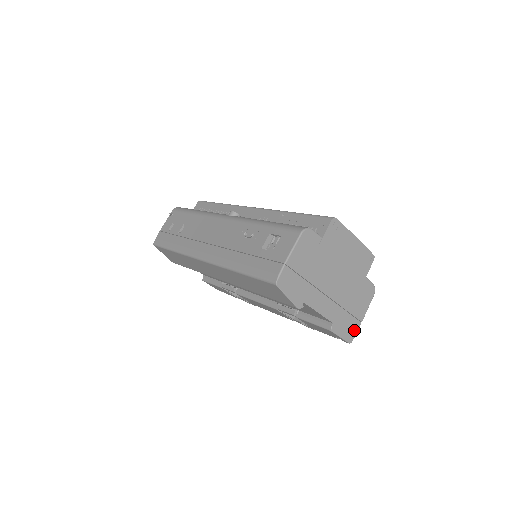
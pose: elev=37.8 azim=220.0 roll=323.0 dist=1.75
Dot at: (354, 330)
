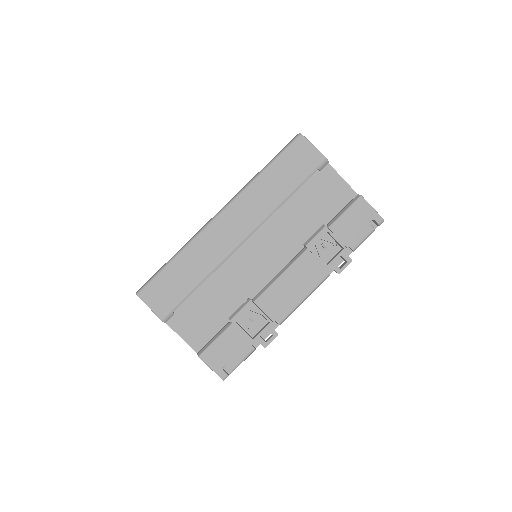
Dot at: occluded
